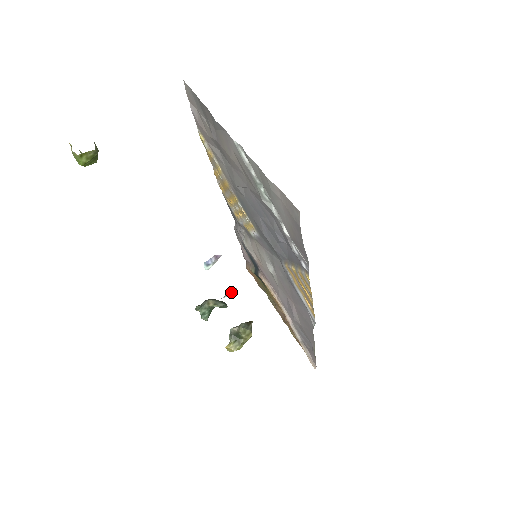
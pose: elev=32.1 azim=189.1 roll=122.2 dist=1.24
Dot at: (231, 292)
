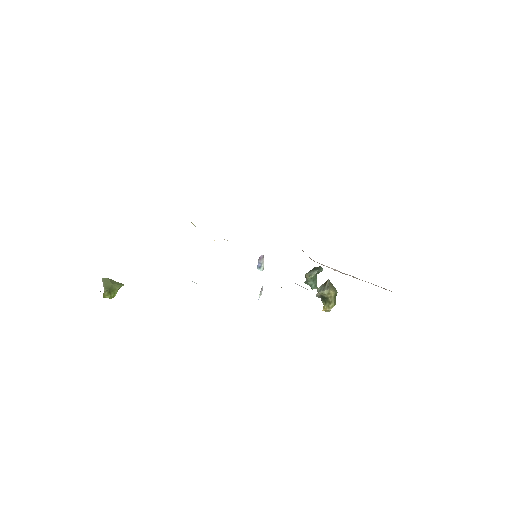
Dot at: (260, 291)
